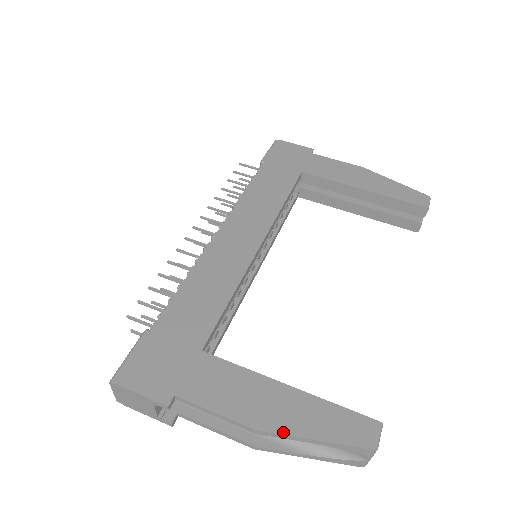
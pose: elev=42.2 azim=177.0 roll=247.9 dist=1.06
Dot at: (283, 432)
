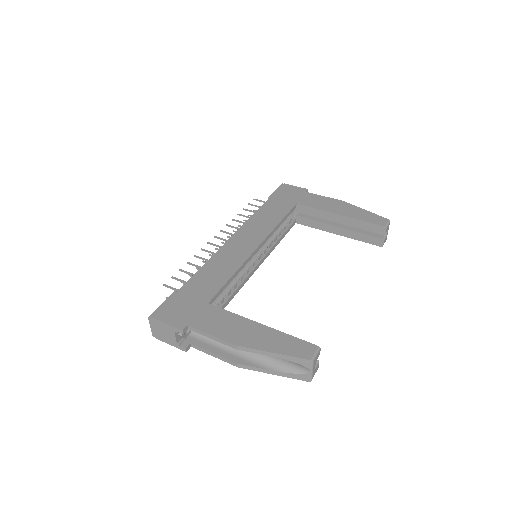
Dot at: (253, 347)
